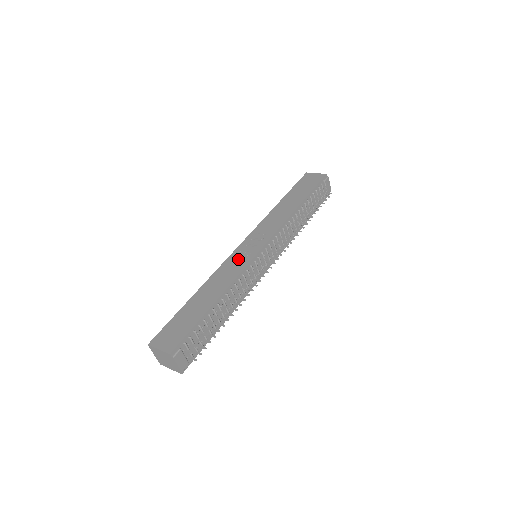
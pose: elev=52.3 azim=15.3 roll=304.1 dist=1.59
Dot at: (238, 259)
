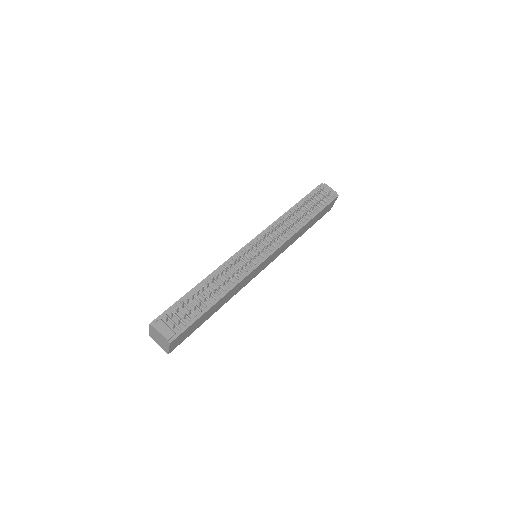
Dot at: occluded
